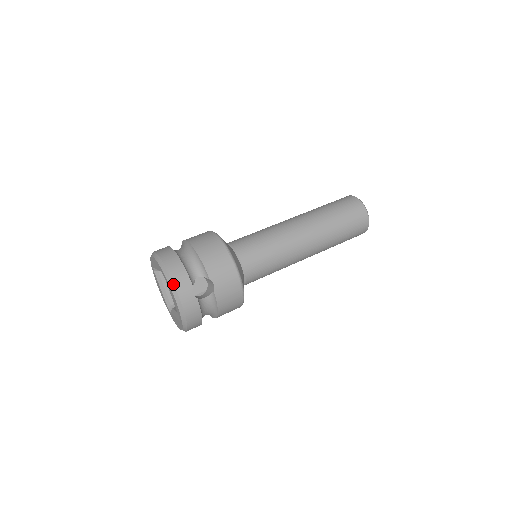
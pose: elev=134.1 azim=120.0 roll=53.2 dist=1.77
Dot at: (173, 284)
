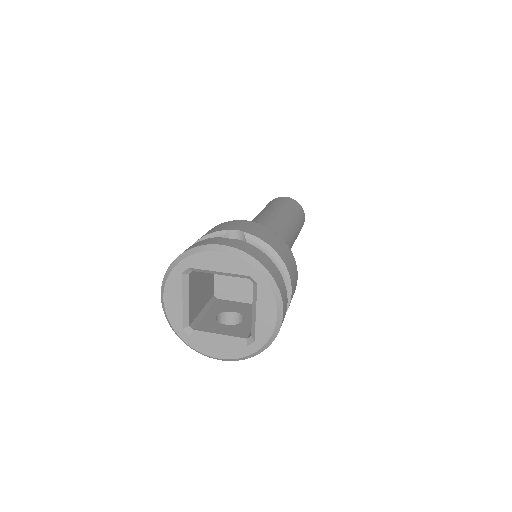
Dot at: (199, 246)
